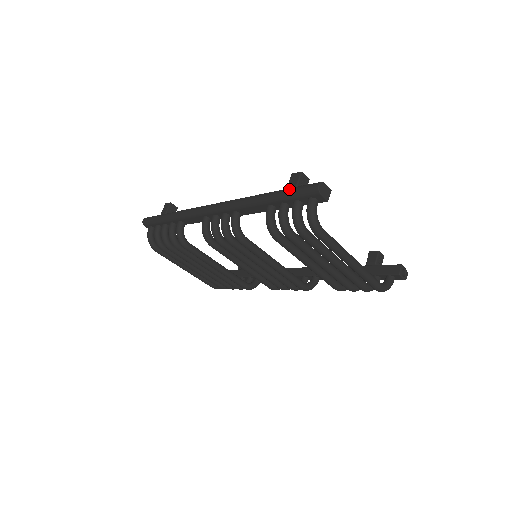
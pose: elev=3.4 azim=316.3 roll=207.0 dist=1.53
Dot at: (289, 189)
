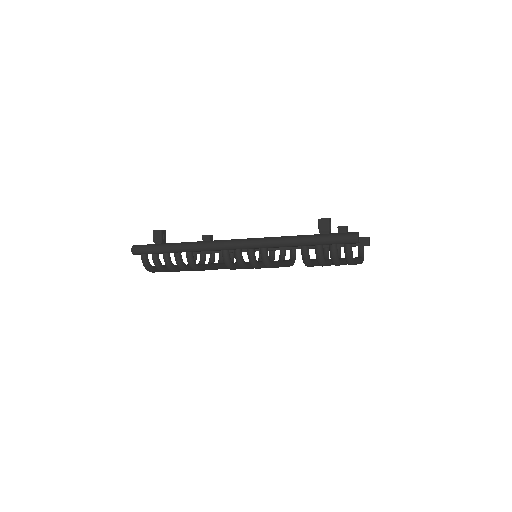
Dot at: (326, 237)
